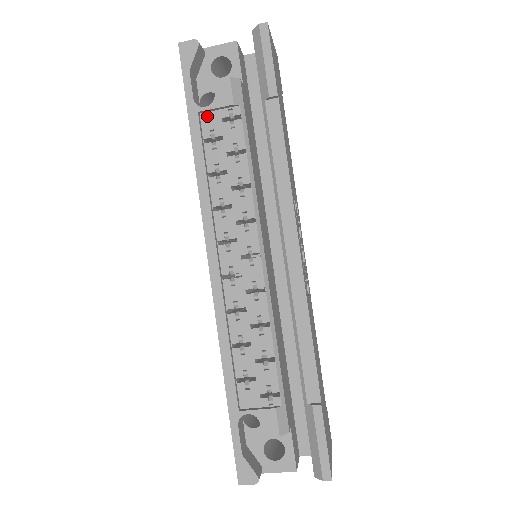
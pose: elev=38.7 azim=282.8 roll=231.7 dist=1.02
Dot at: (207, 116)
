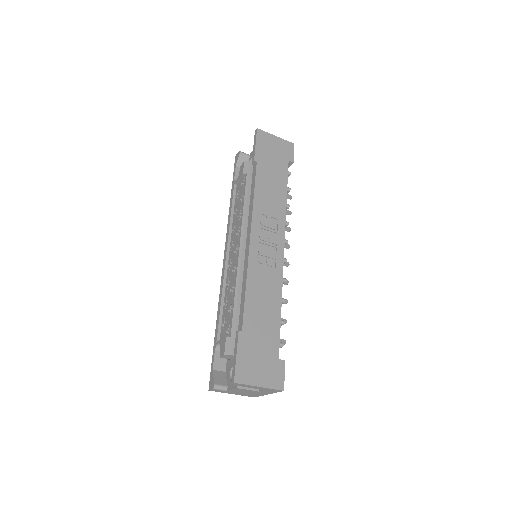
Dot at: (238, 185)
